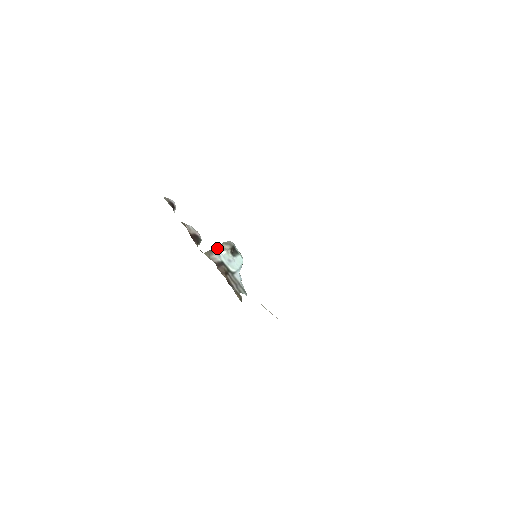
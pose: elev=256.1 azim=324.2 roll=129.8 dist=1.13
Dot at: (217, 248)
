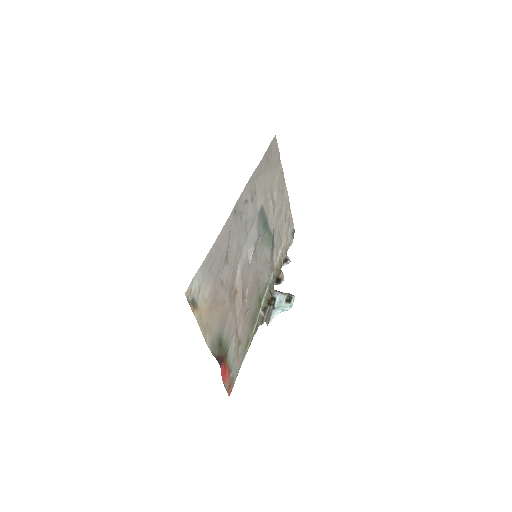
Dot at: (283, 293)
